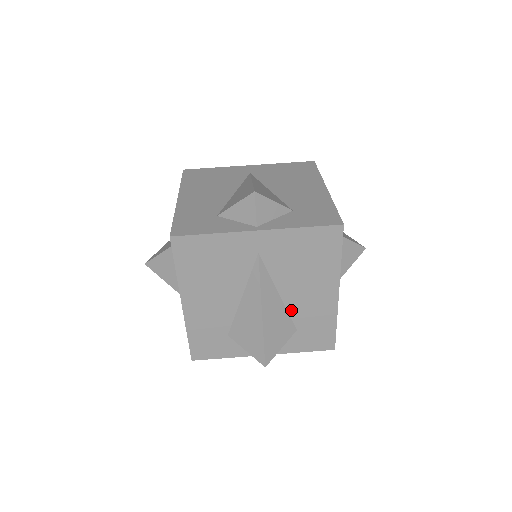
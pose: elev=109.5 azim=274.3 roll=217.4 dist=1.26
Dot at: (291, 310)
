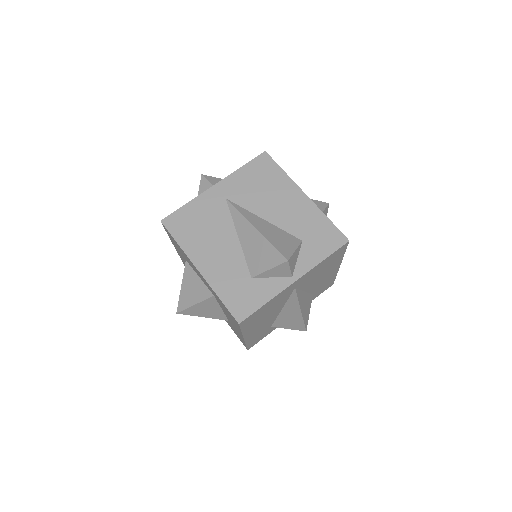
Dot at: (283, 227)
